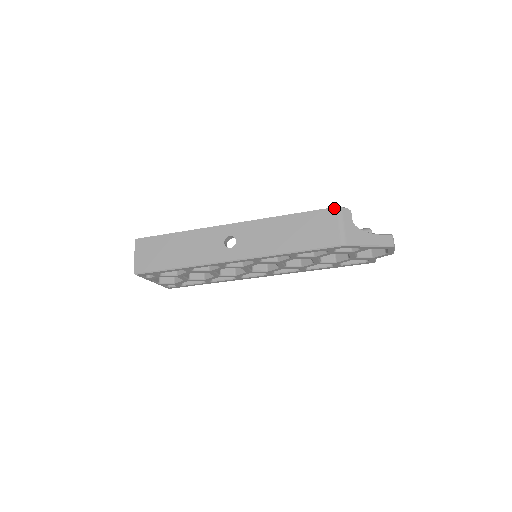
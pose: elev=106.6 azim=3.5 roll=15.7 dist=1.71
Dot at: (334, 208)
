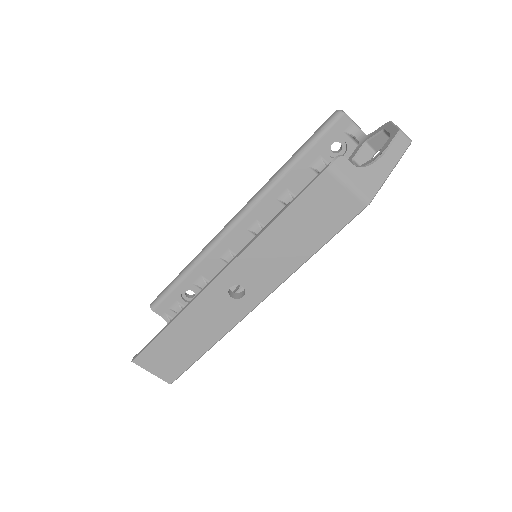
Dot at: (324, 173)
